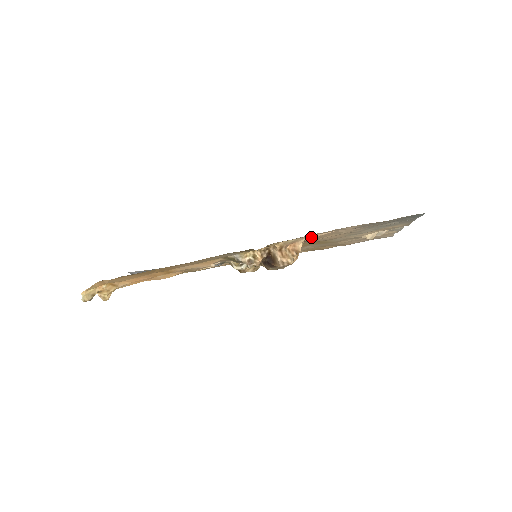
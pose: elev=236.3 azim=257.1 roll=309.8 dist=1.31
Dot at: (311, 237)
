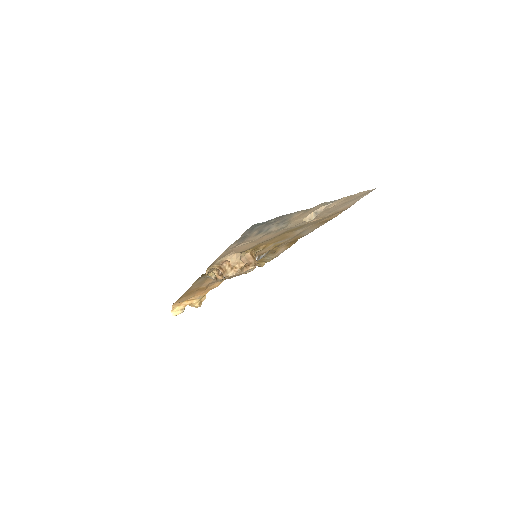
Dot at: (235, 252)
